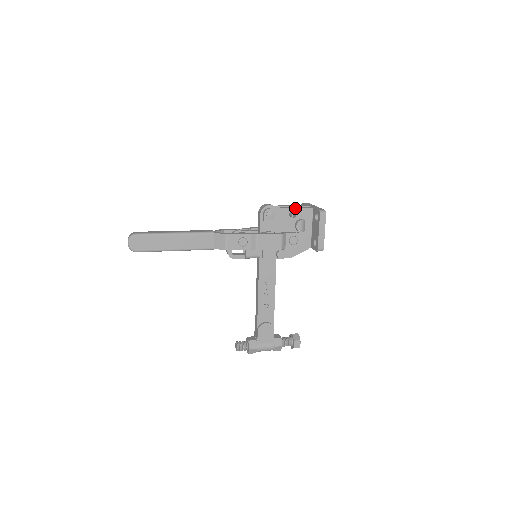
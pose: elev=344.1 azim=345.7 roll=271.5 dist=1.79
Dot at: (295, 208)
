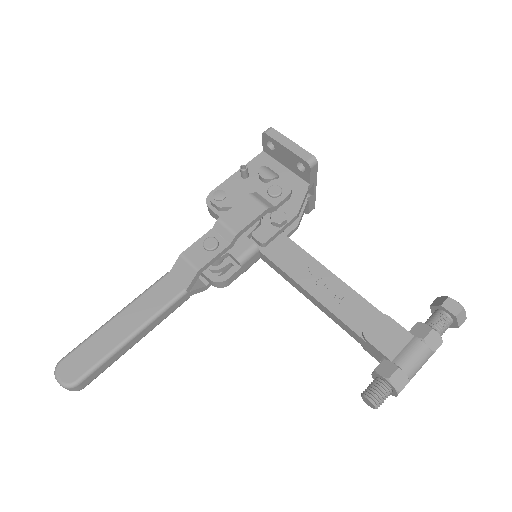
Dot at: occluded
